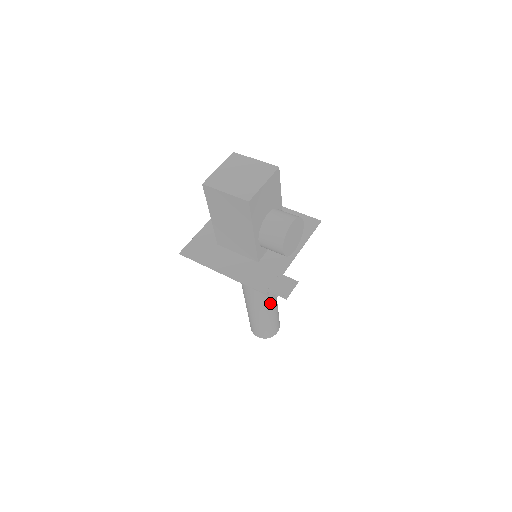
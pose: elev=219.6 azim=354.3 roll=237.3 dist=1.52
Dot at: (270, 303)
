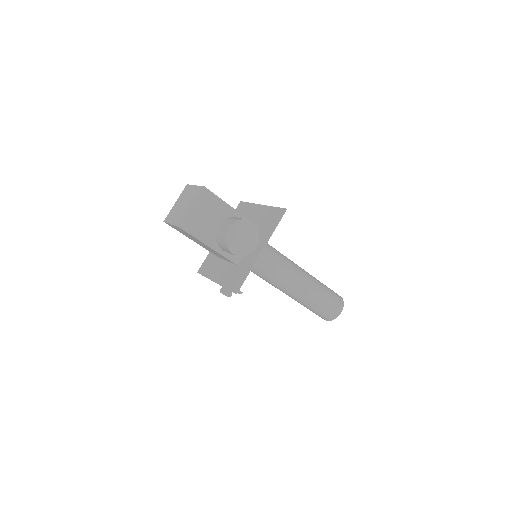
Dot at: (302, 290)
